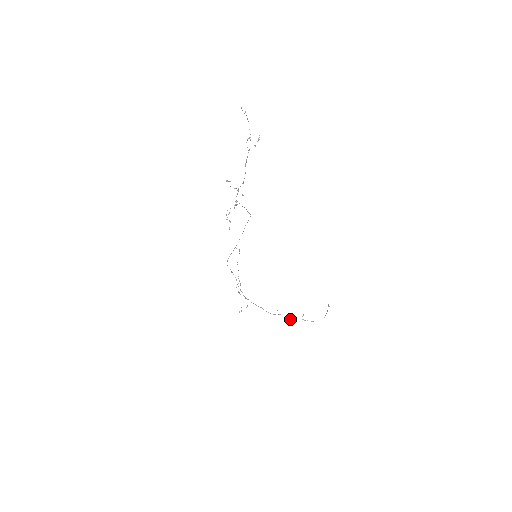
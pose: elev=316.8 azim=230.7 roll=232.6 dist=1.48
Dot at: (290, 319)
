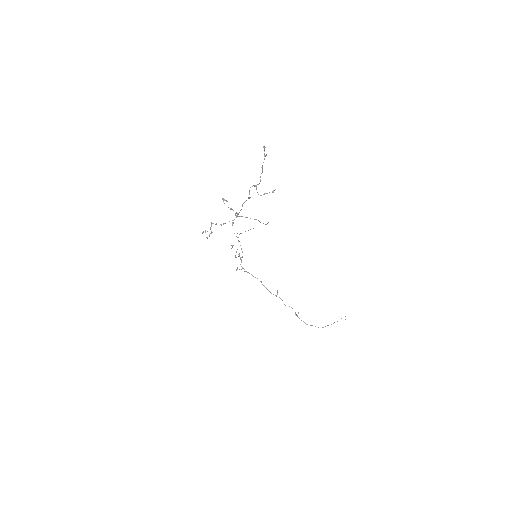
Dot at: (285, 305)
